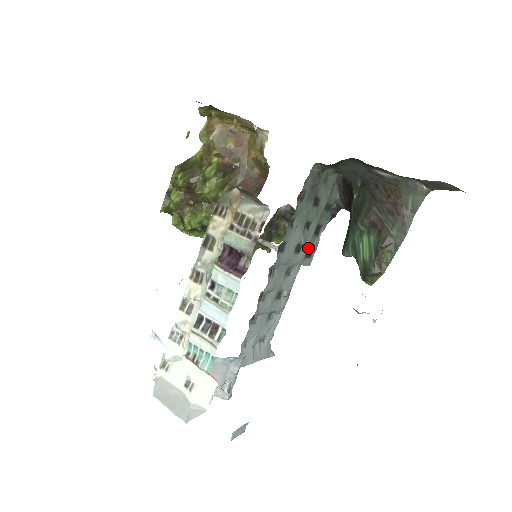
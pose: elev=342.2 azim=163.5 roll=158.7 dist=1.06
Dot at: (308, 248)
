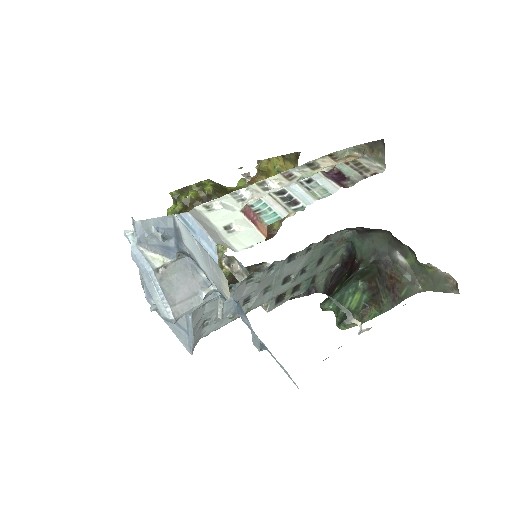
Dot at: occluded
